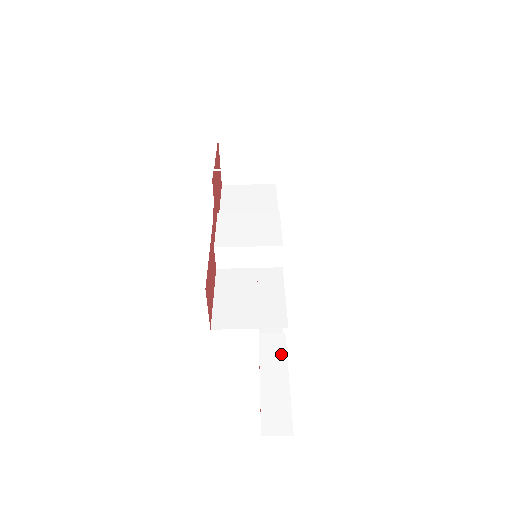
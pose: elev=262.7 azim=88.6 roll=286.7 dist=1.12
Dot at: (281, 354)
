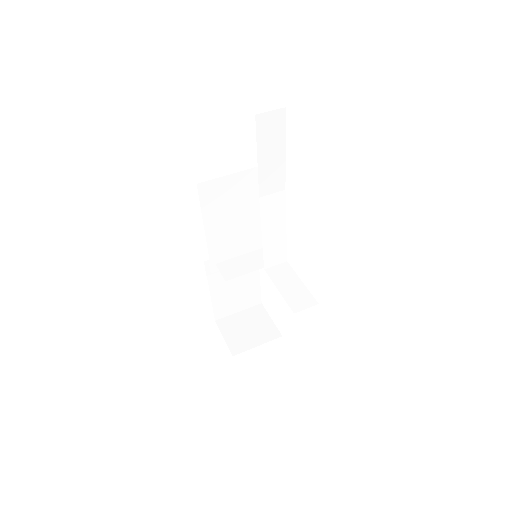
Dot at: occluded
